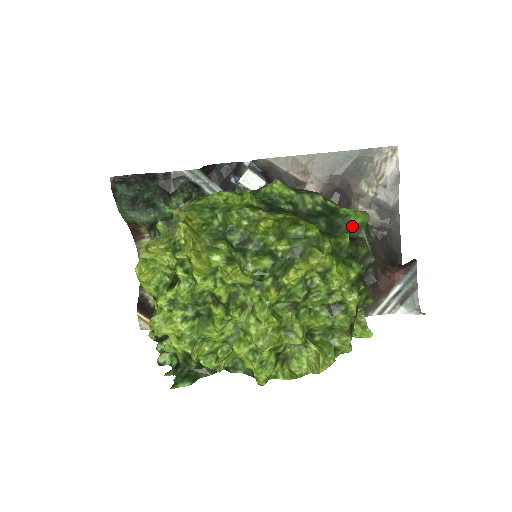
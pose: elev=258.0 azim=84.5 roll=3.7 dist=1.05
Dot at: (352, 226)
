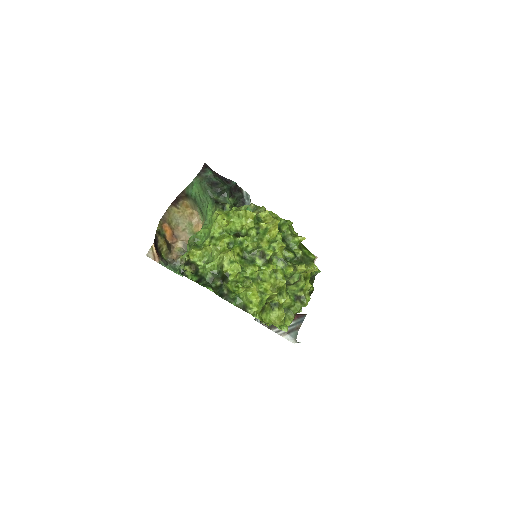
Dot at: occluded
